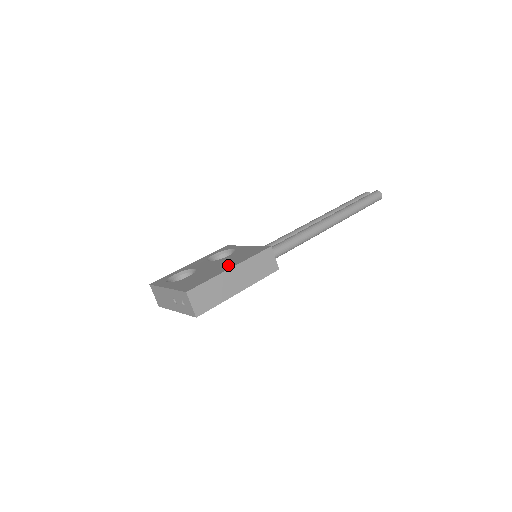
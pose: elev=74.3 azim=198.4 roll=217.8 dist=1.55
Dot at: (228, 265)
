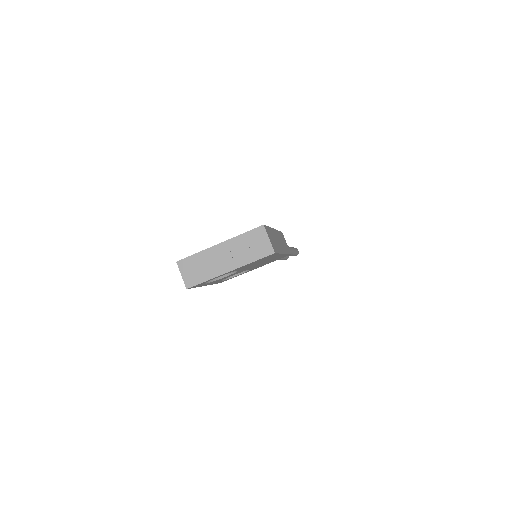
Dot at: occluded
